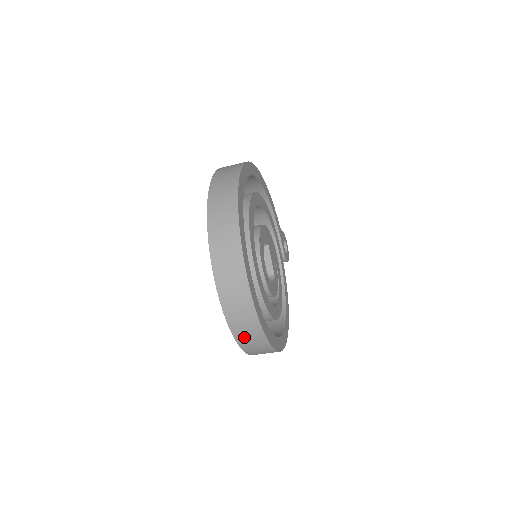
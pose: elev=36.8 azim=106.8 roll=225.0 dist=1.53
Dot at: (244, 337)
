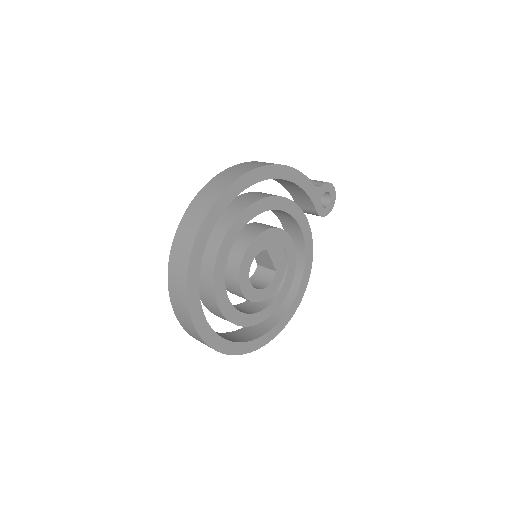
Dot at: occluded
